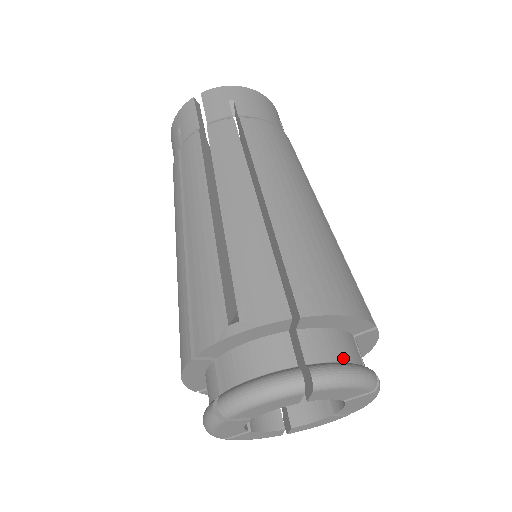
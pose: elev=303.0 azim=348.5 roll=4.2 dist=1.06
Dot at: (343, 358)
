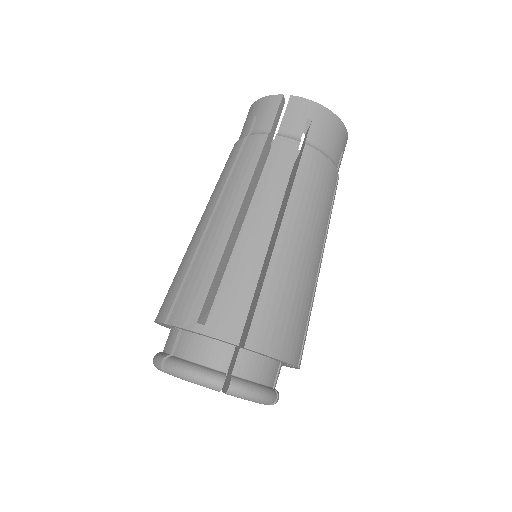
Dot at: (260, 380)
